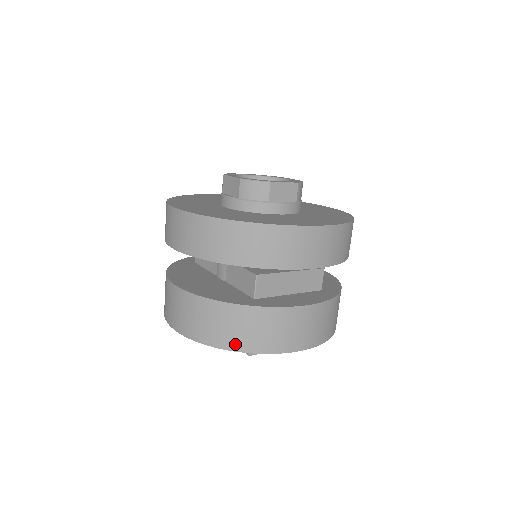
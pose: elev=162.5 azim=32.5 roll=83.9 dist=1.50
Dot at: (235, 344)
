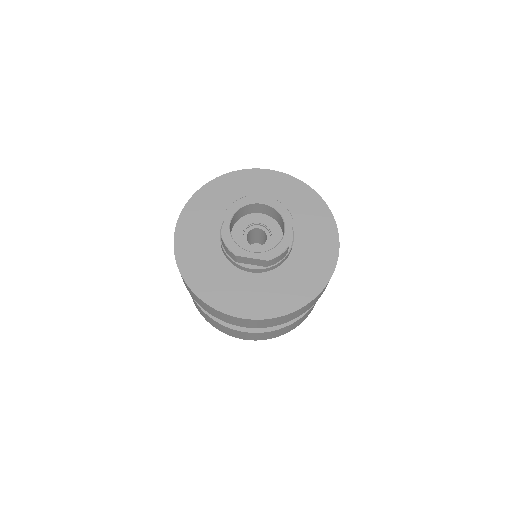
Dot at: (300, 323)
